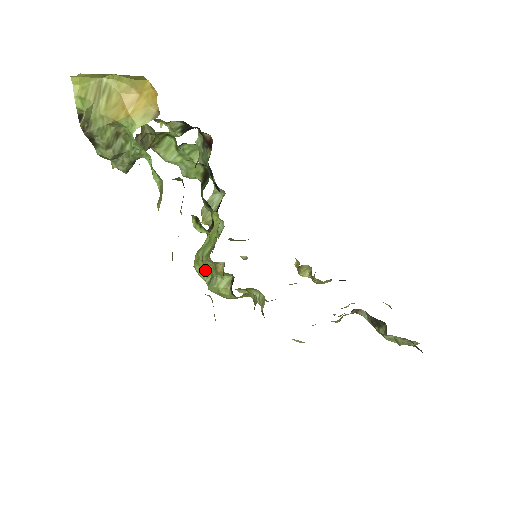
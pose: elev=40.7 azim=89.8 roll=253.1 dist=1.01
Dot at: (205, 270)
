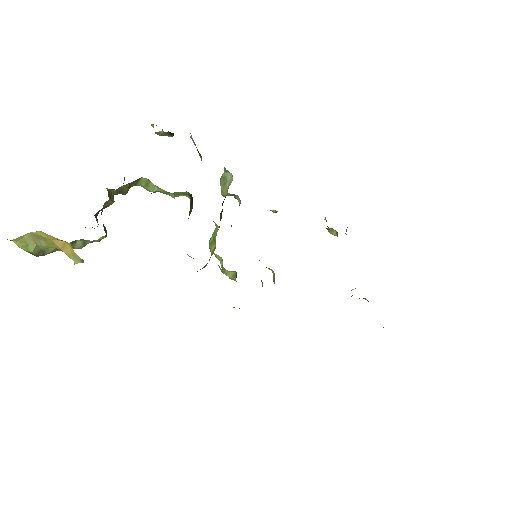
Dot at: (218, 256)
